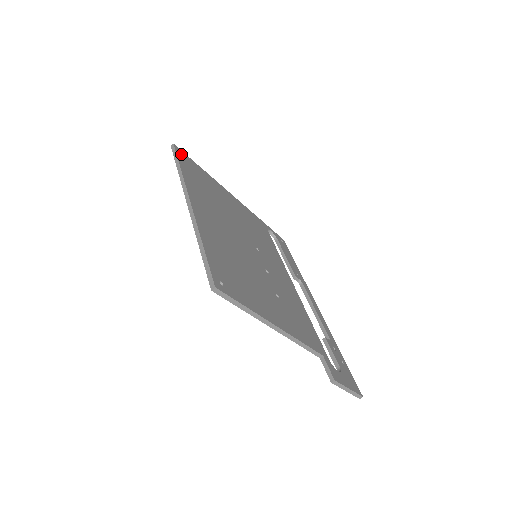
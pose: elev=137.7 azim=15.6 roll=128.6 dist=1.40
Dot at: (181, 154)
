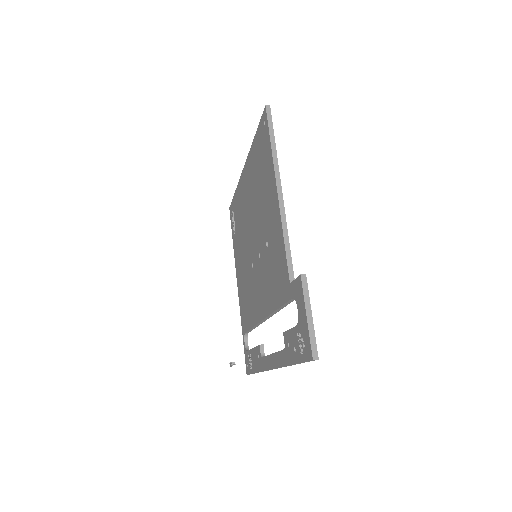
Dot at: occluded
